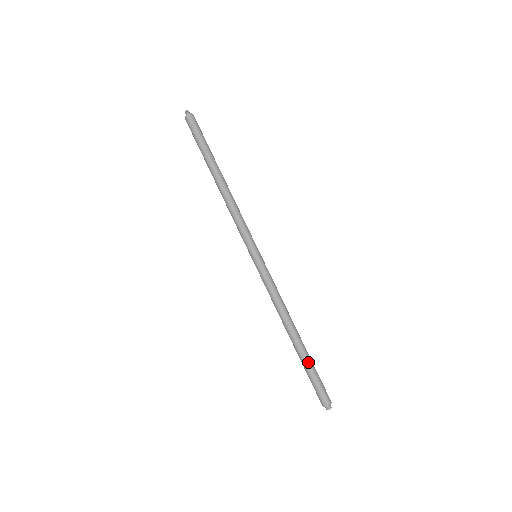
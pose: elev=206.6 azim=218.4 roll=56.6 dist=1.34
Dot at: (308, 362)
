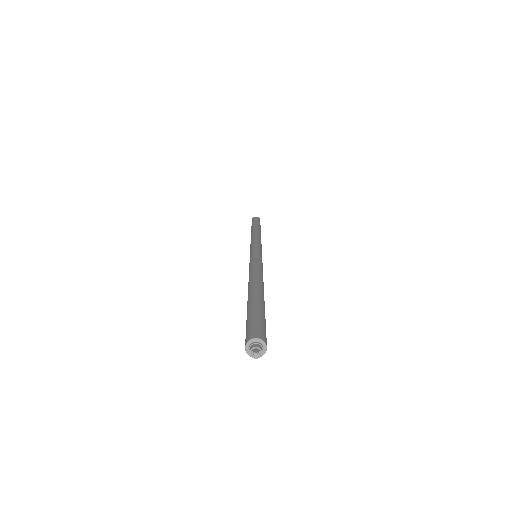
Dot at: (256, 301)
